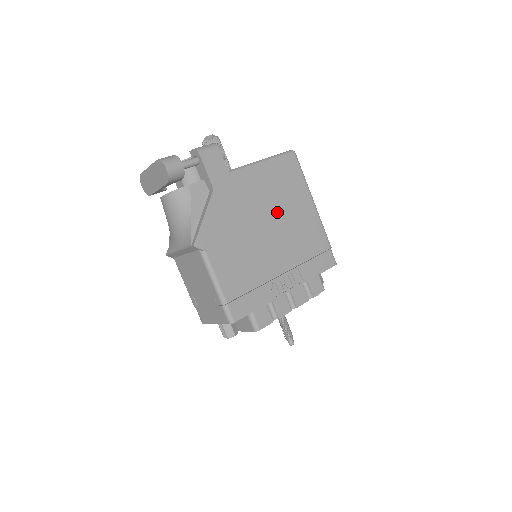
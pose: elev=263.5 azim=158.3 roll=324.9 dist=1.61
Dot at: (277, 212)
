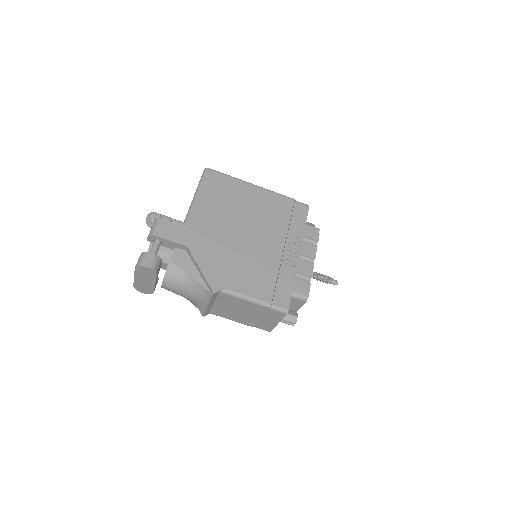
Dot at: (239, 216)
